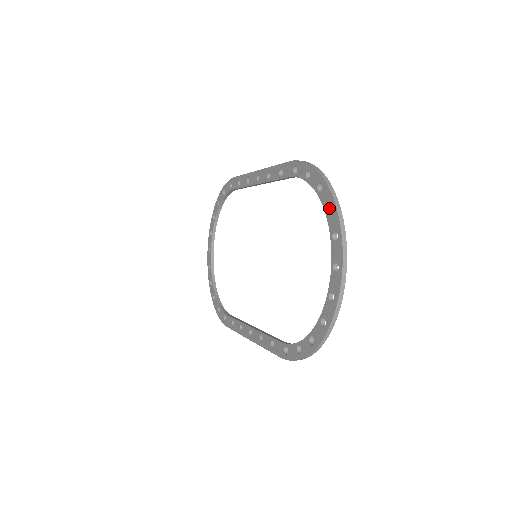
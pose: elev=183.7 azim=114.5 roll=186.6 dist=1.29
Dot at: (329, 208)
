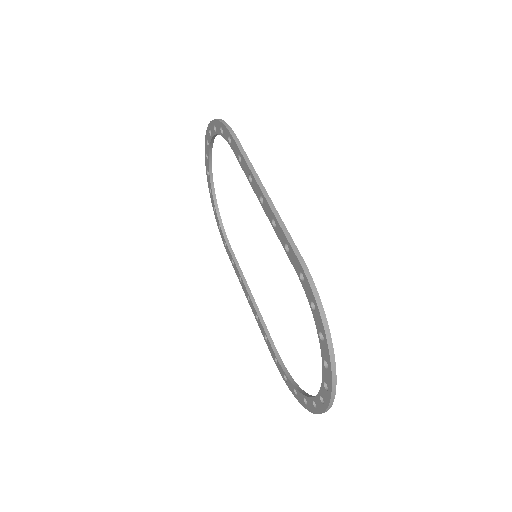
Dot at: (326, 359)
